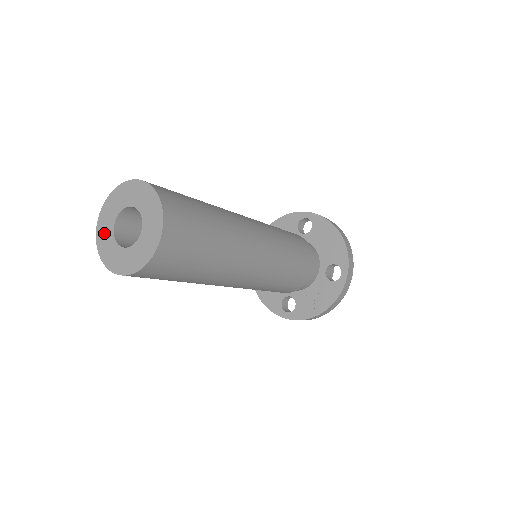
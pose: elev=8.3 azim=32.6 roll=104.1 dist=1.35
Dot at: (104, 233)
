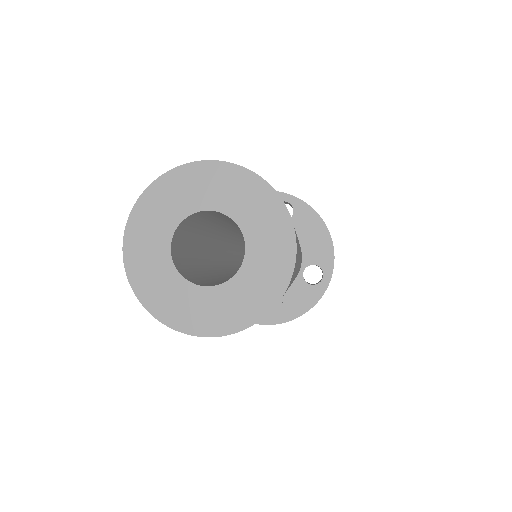
Dot at: (145, 246)
